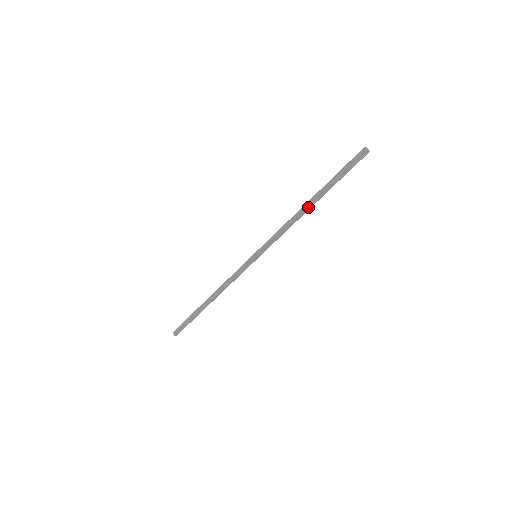
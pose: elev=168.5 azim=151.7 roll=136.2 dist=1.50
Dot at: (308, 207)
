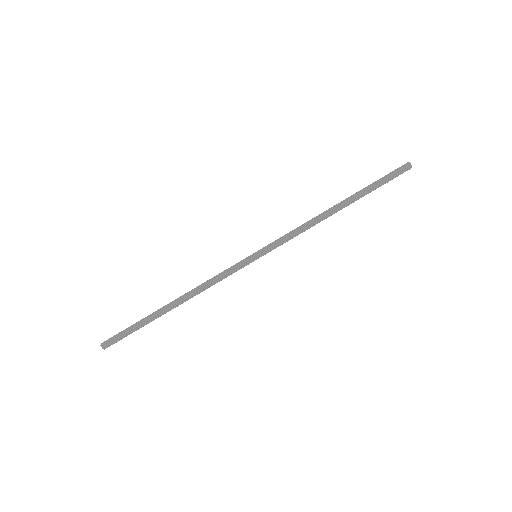
Dot at: occluded
